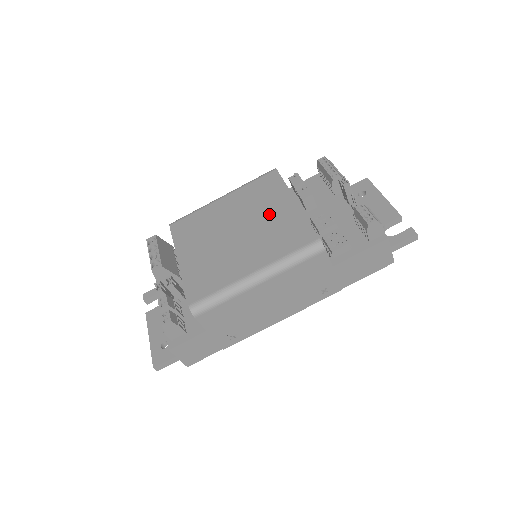
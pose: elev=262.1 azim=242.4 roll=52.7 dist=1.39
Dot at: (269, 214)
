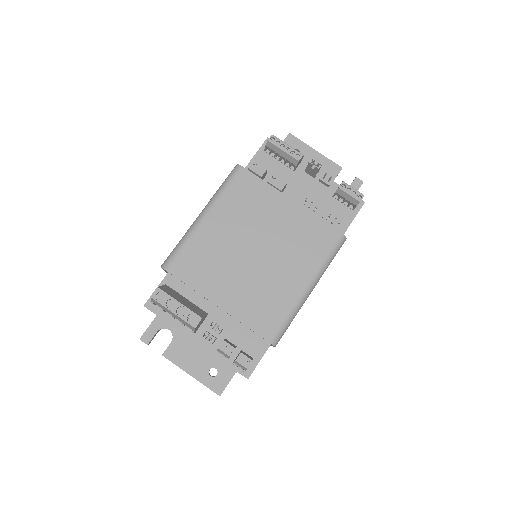
Dot at: (276, 223)
